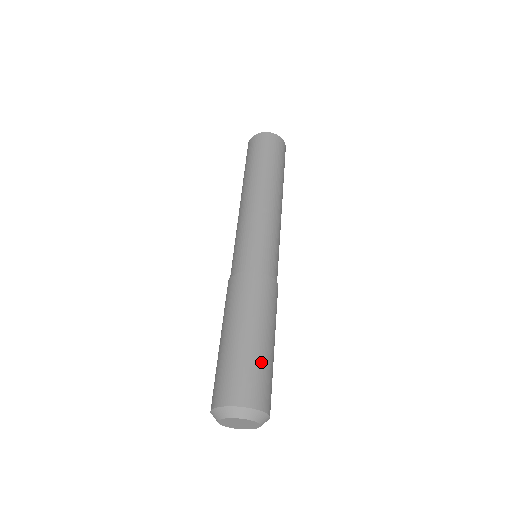
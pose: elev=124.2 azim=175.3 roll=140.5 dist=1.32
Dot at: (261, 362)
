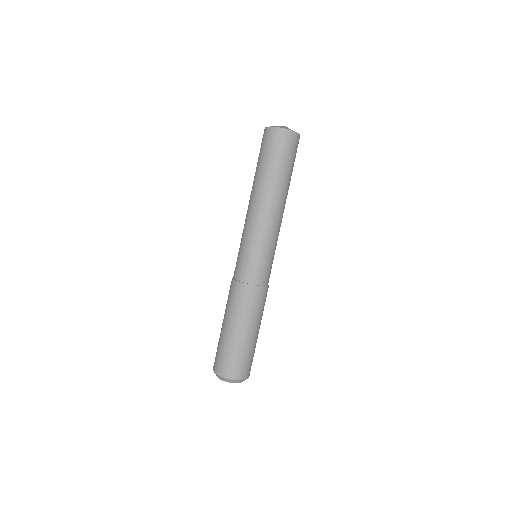
Dot at: (232, 349)
